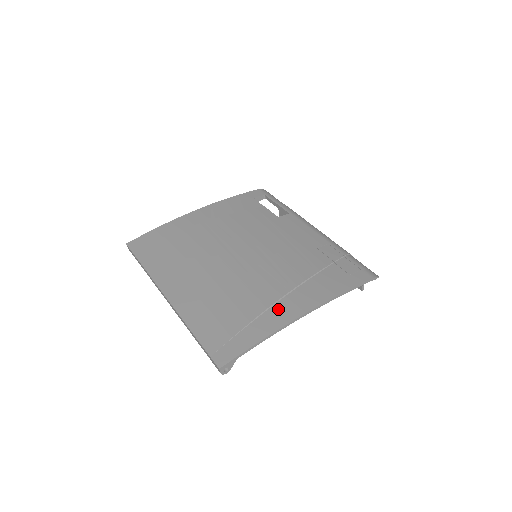
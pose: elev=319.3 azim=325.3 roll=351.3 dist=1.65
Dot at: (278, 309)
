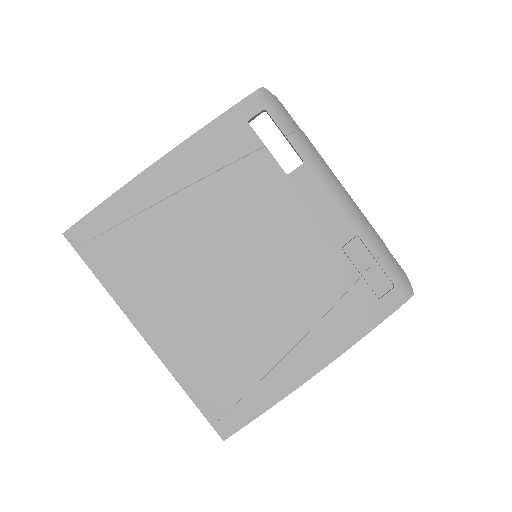
Dot at: (288, 366)
